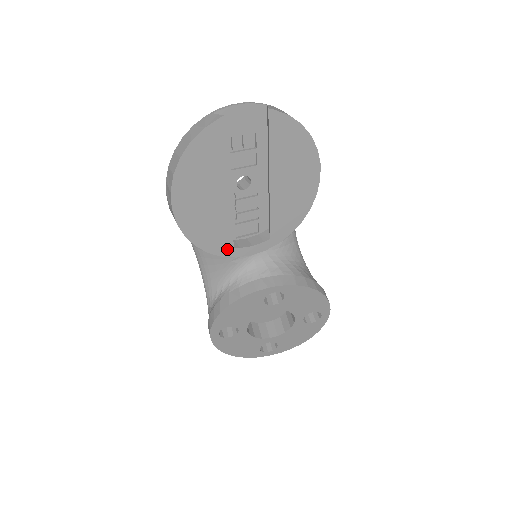
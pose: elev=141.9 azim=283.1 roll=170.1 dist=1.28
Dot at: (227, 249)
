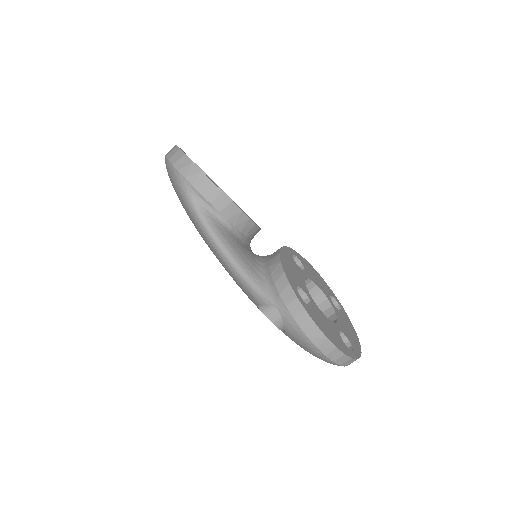
Dot at: occluded
